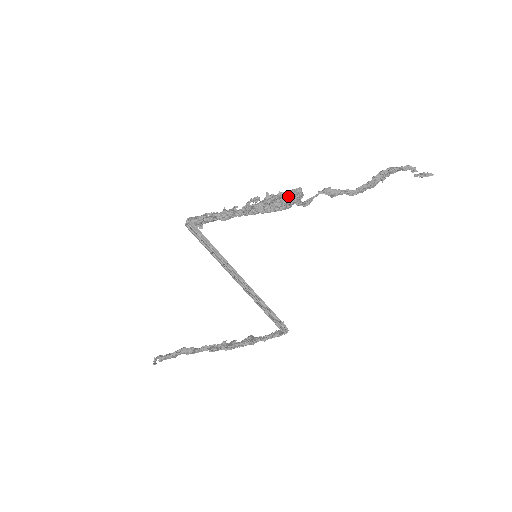
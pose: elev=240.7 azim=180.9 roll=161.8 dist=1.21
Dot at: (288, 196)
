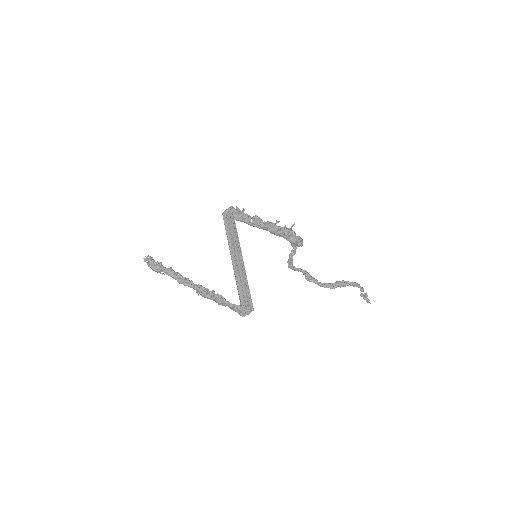
Dot at: (296, 237)
